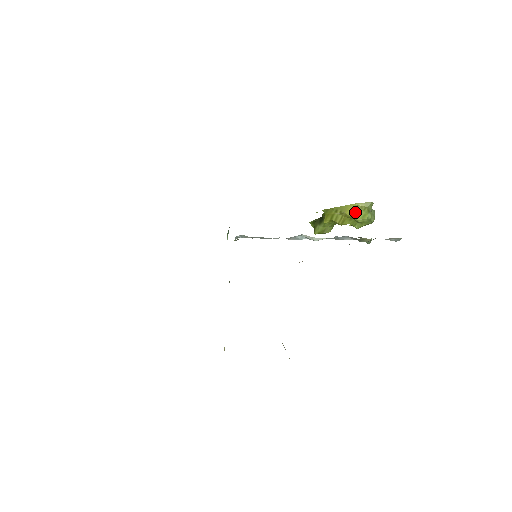
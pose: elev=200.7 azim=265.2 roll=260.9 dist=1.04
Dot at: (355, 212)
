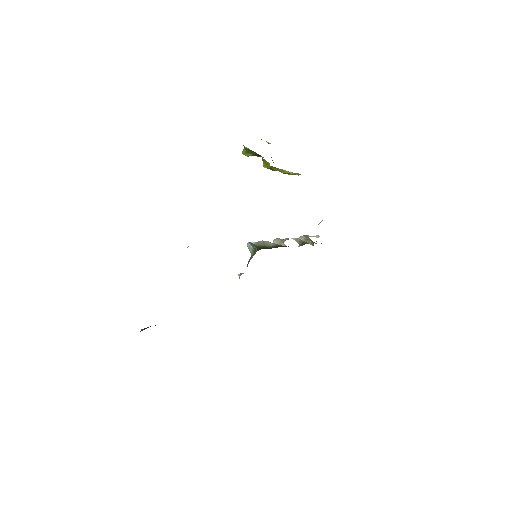
Dot at: (289, 173)
